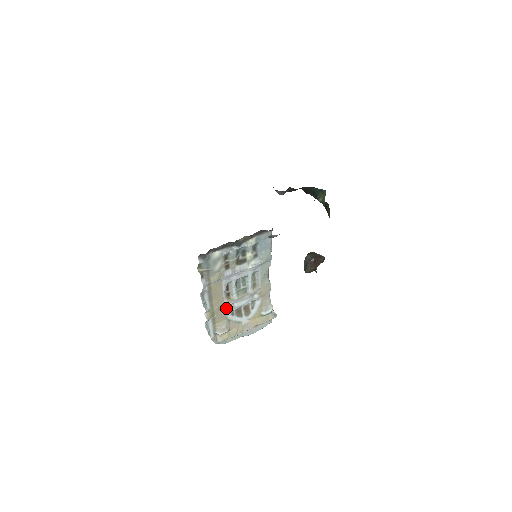
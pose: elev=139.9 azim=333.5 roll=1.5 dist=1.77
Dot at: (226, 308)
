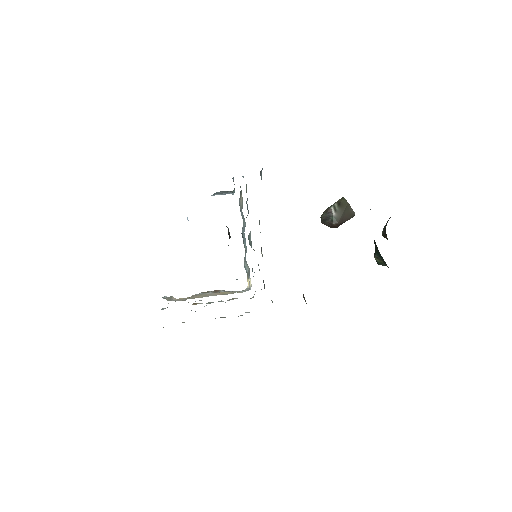
Dot at: occluded
